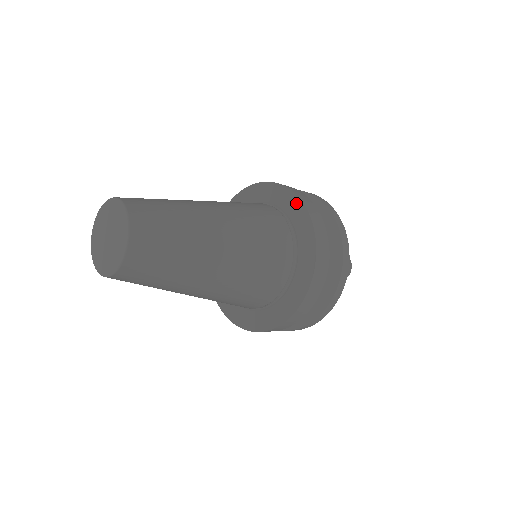
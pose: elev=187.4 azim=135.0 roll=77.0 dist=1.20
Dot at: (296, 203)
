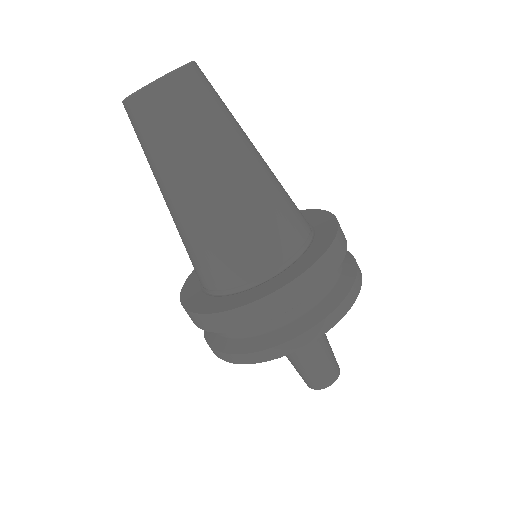
Dot at: occluded
